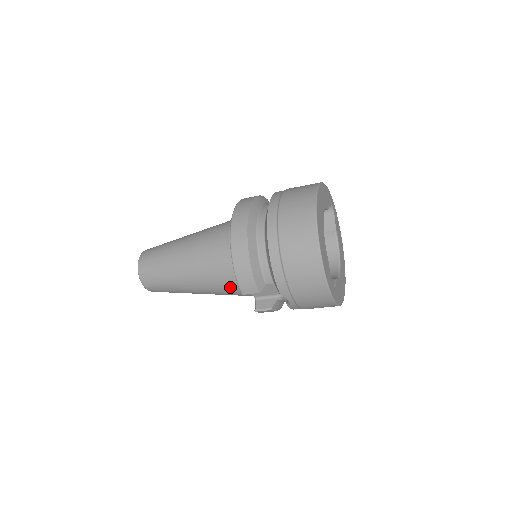
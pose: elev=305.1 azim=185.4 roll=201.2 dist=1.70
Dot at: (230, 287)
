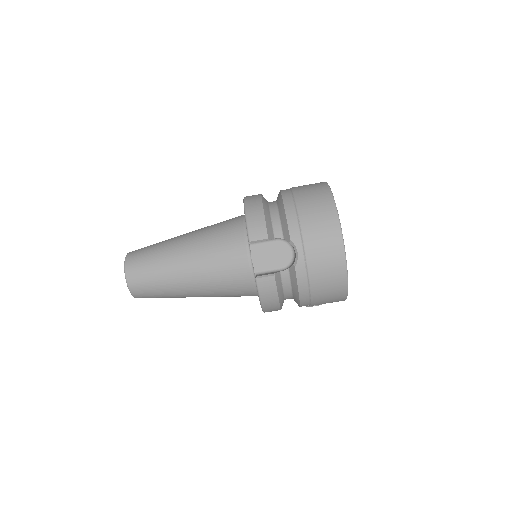
Dot at: (231, 256)
